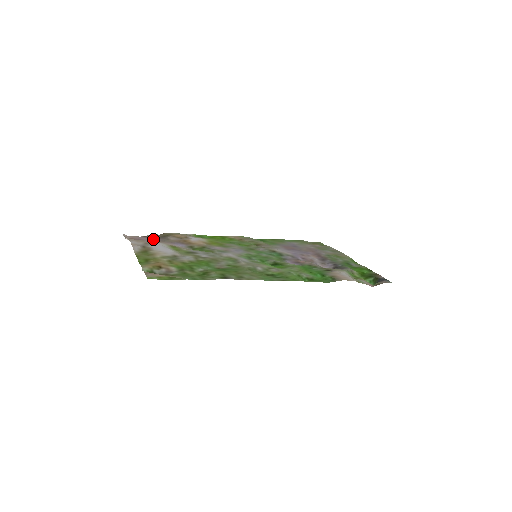
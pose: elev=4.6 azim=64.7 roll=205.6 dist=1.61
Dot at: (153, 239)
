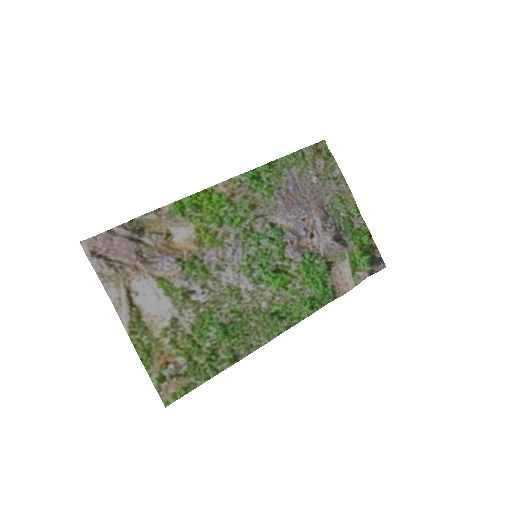
Dot at: (124, 243)
